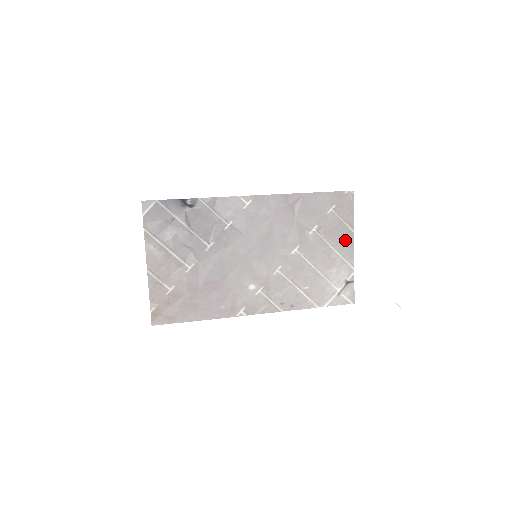
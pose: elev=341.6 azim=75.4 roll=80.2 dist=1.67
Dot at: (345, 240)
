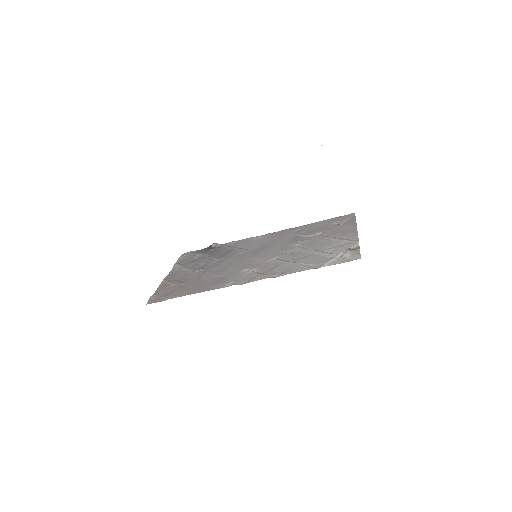
Dot at: (347, 232)
